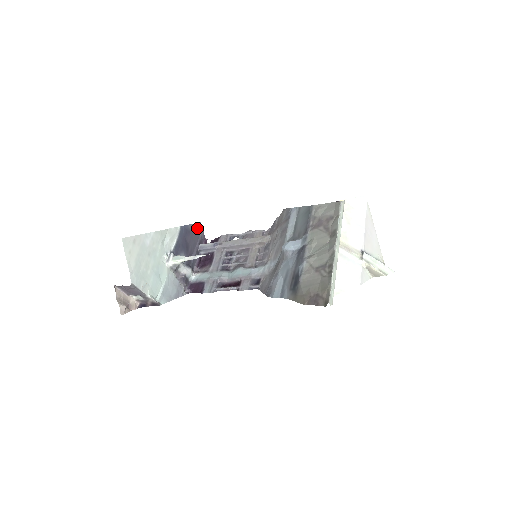
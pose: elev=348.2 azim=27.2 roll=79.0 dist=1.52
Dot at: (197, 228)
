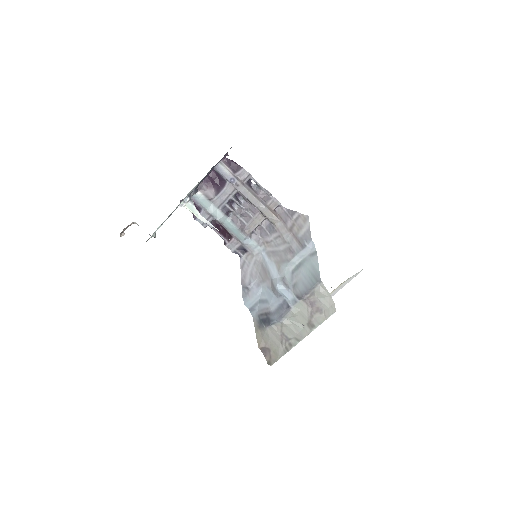
Dot at: (226, 153)
